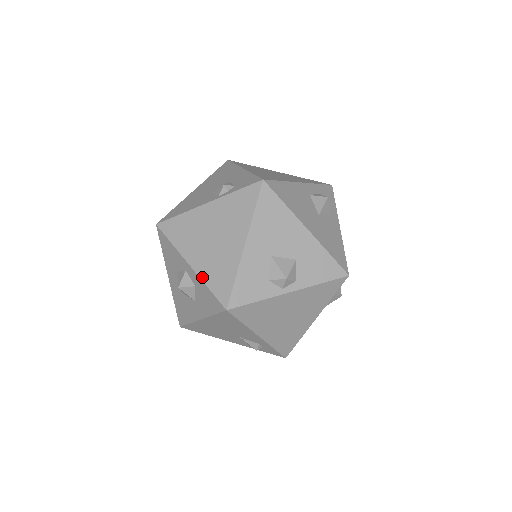
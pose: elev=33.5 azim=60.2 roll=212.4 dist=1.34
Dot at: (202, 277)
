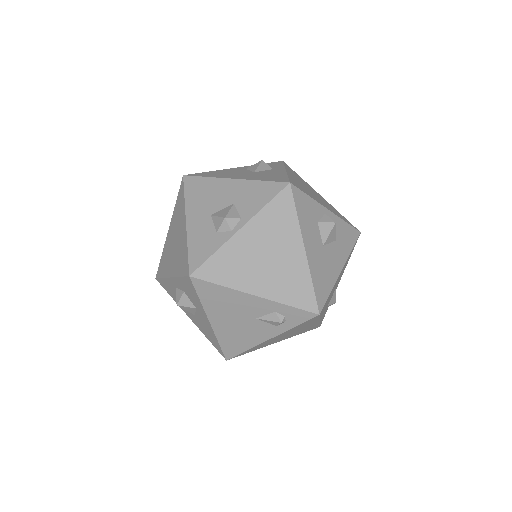
Dot at: (176, 275)
